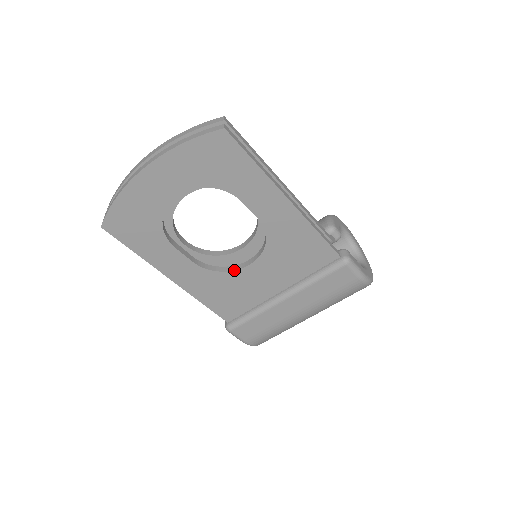
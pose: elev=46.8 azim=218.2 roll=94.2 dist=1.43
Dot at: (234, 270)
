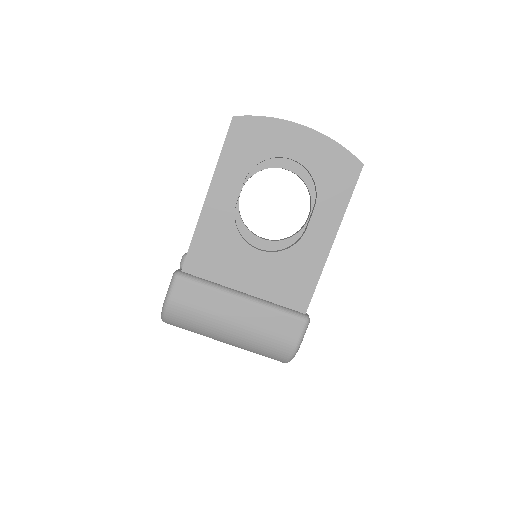
Dot at: (246, 241)
